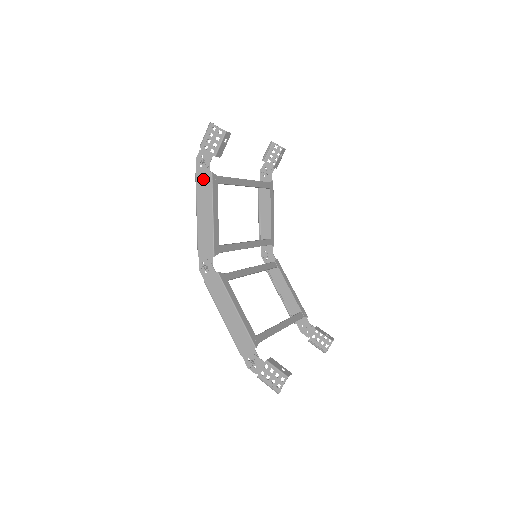
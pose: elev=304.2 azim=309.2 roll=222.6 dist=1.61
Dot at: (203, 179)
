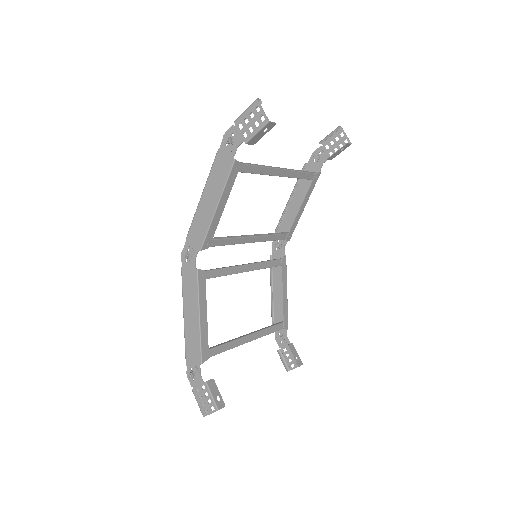
Dot at: (223, 161)
